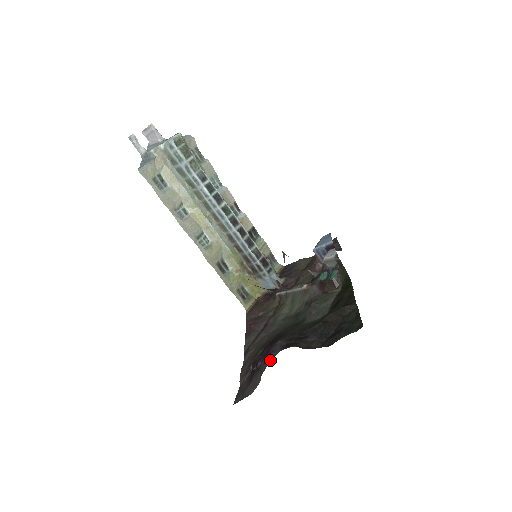
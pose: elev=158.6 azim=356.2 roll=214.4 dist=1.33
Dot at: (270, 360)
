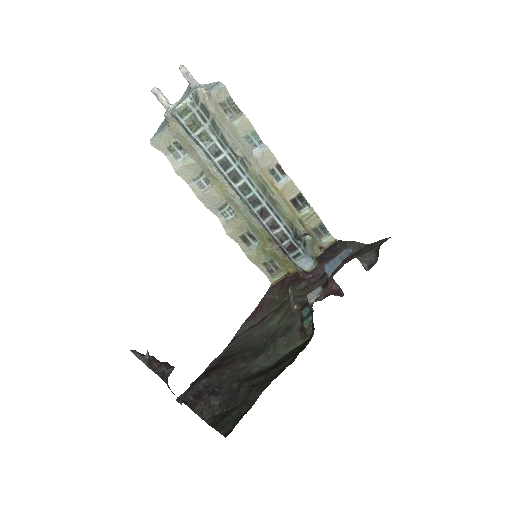
Dot at: (184, 397)
